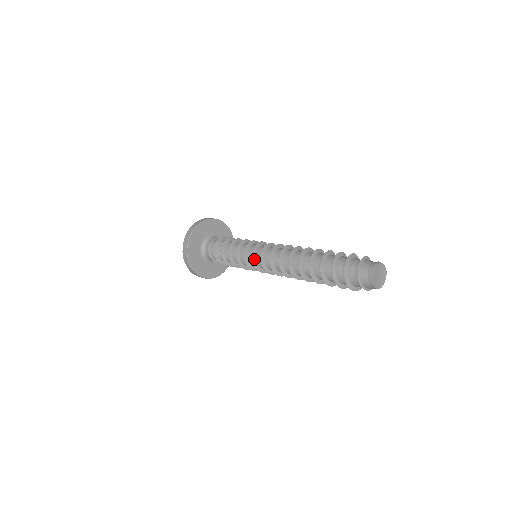
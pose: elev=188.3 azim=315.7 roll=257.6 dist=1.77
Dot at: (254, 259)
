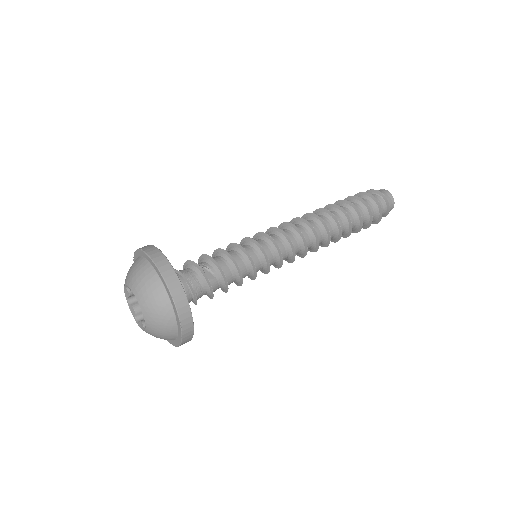
Dot at: (273, 241)
